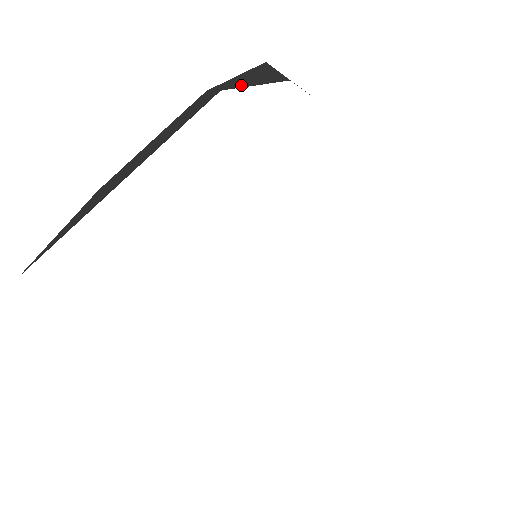
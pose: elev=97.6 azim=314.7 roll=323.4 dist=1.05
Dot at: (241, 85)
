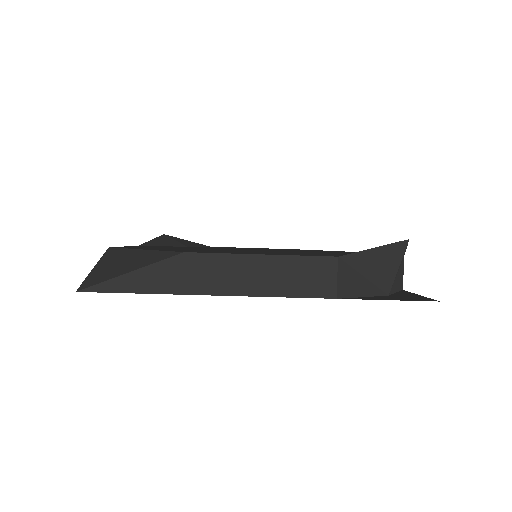
Dot at: (362, 272)
